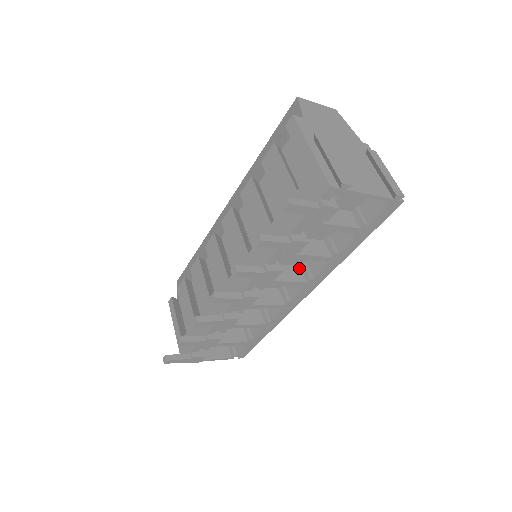
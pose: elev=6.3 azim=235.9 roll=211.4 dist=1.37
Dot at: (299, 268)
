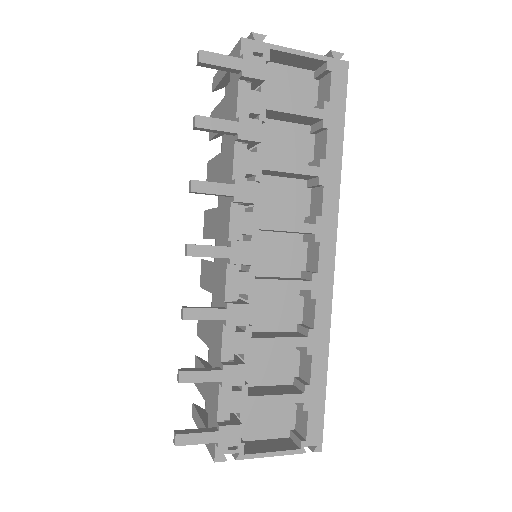
Dot at: occluded
